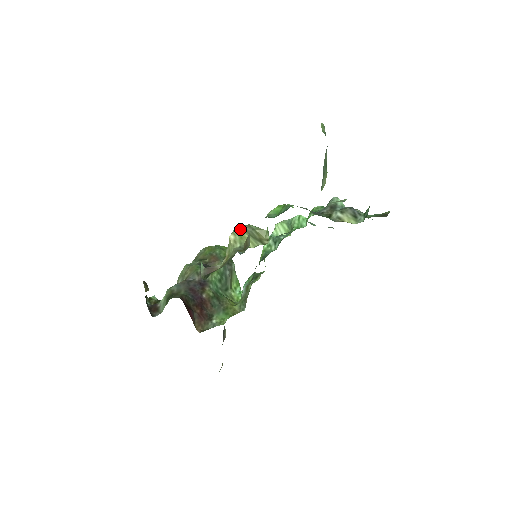
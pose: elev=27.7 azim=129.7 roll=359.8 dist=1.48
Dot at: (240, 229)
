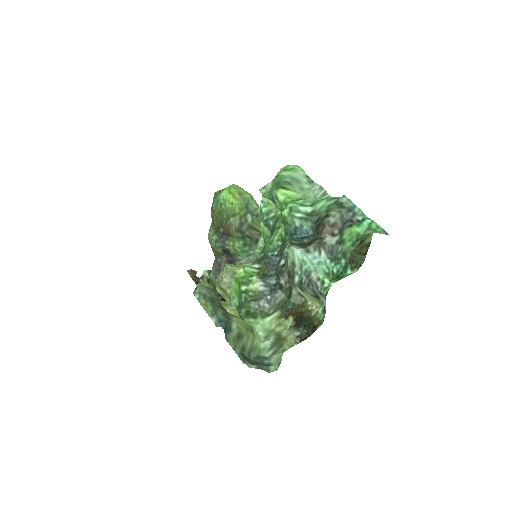
Dot at: (219, 285)
